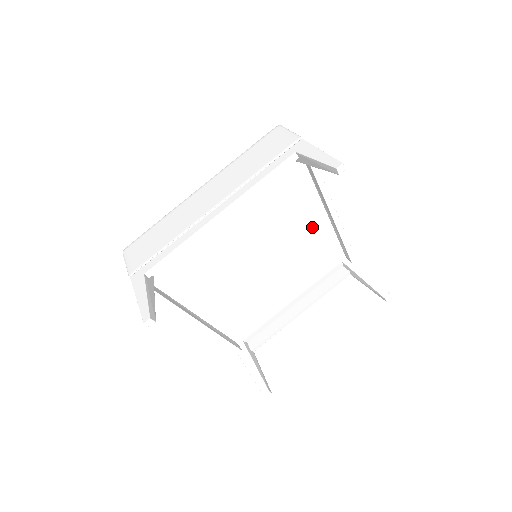
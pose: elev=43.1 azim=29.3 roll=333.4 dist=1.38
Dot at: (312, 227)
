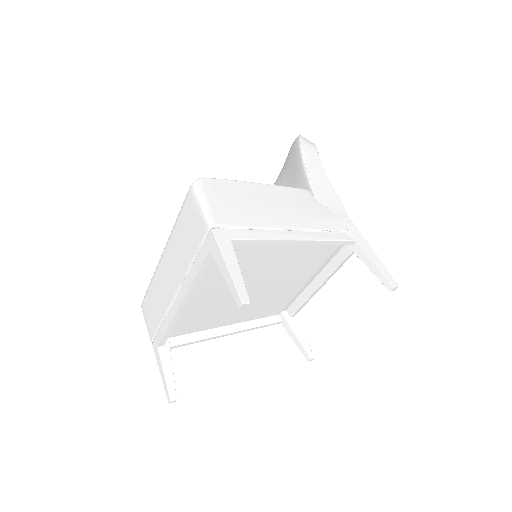
Dot at: (285, 250)
